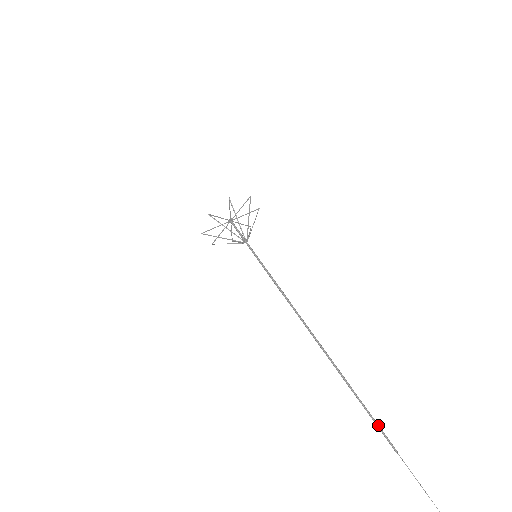
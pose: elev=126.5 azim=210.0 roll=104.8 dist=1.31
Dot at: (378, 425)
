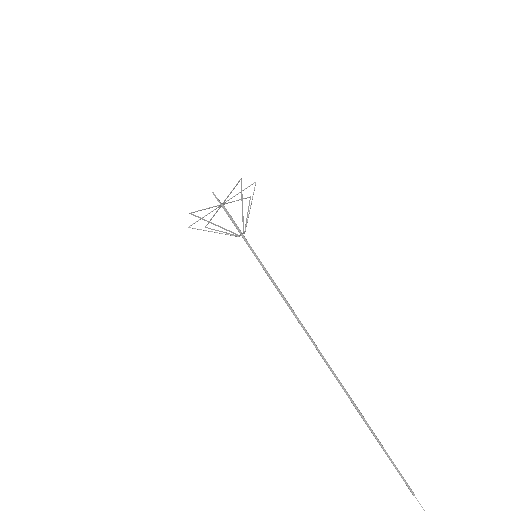
Dot at: (395, 468)
